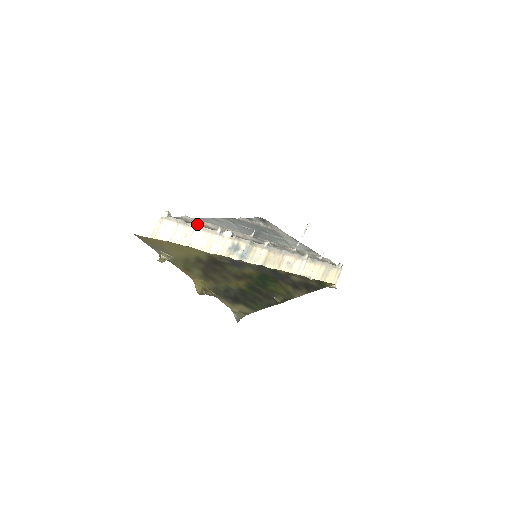
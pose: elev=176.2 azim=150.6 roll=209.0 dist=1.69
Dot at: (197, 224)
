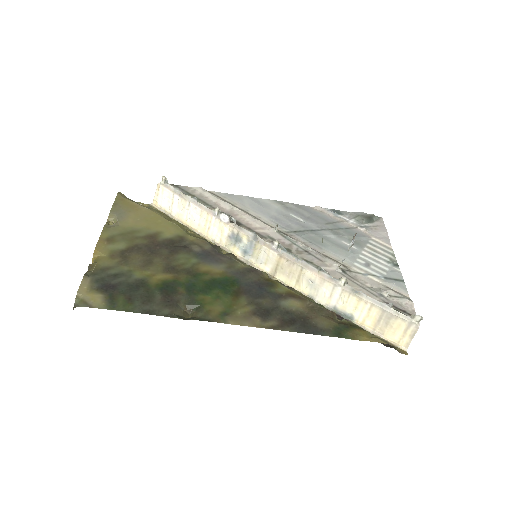
Dot at: (193, 198)
